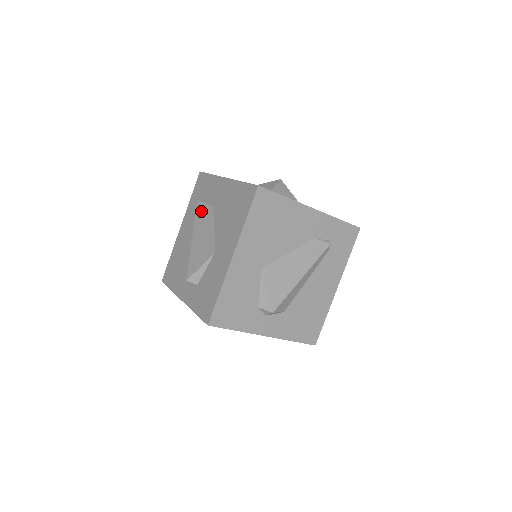
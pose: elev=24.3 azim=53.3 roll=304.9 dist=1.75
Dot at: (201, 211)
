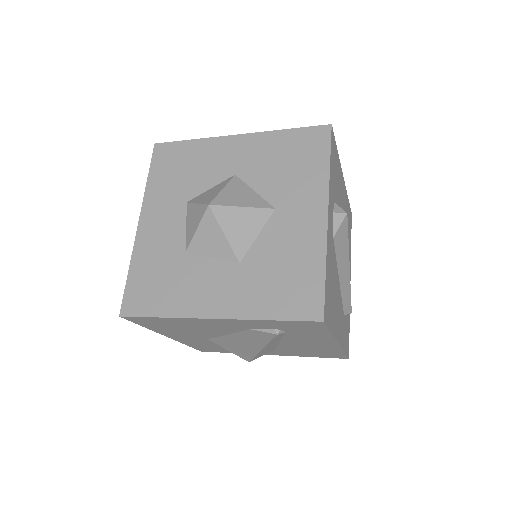
Dot at: occluded
